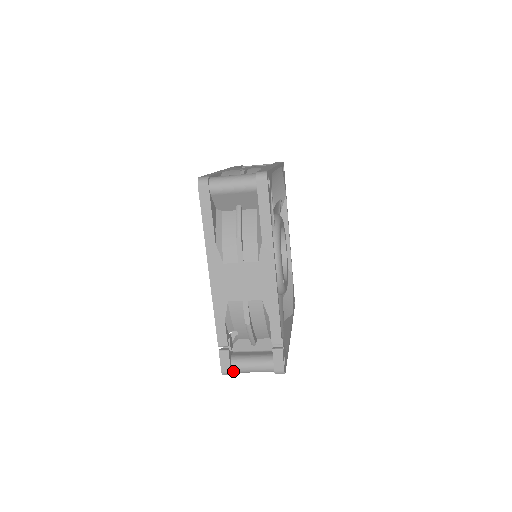
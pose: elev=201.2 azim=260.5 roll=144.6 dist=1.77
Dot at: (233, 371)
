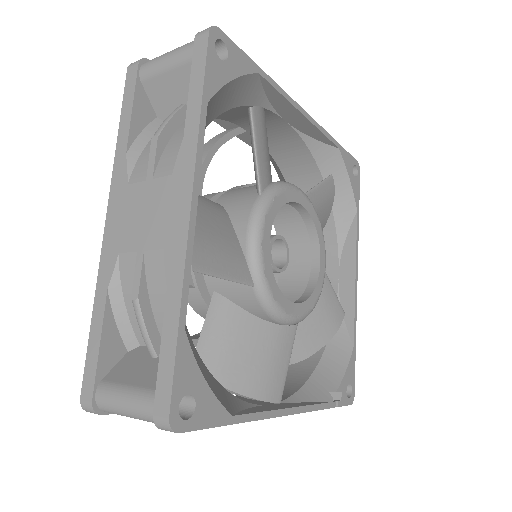
Dot at: occluded
